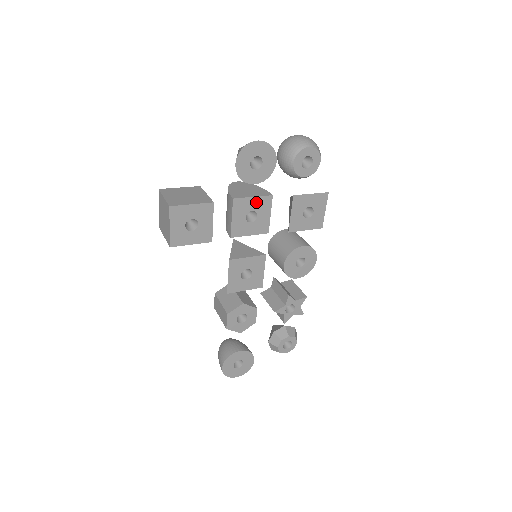
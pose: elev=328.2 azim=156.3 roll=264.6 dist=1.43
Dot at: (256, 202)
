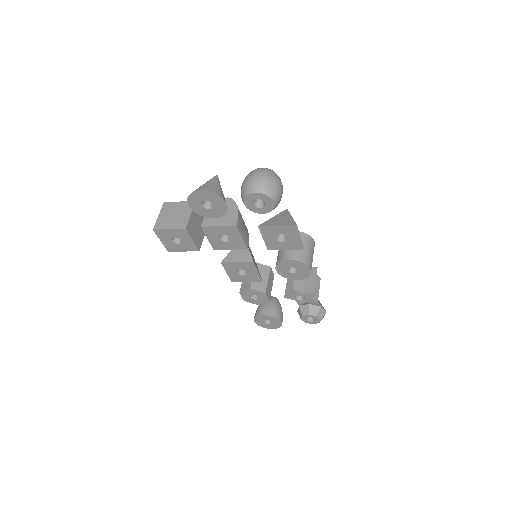
Dot at: (223, 229)
